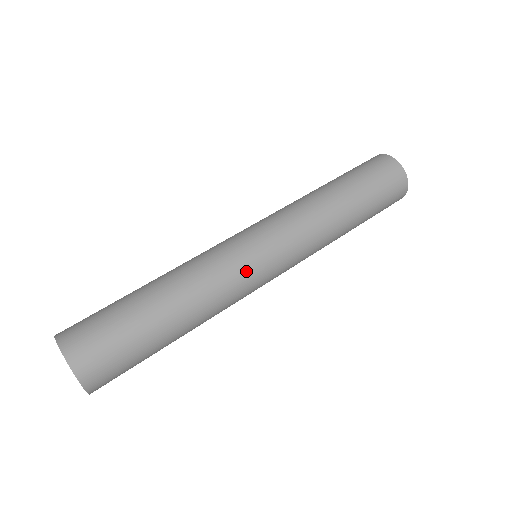
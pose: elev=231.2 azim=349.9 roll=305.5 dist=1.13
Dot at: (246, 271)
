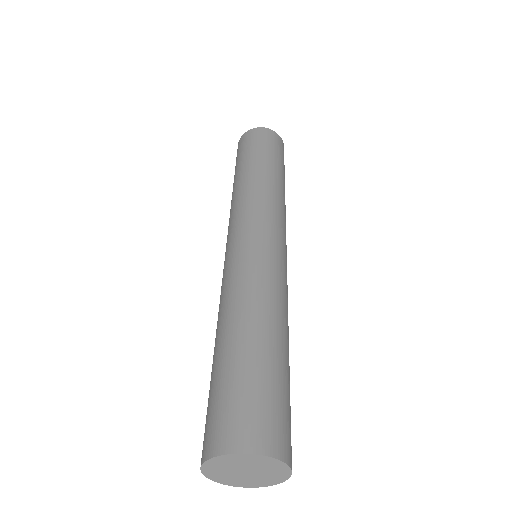
Dot at: (271, 258)
